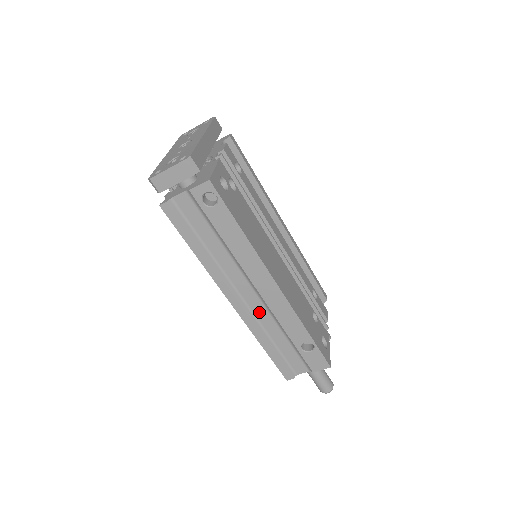
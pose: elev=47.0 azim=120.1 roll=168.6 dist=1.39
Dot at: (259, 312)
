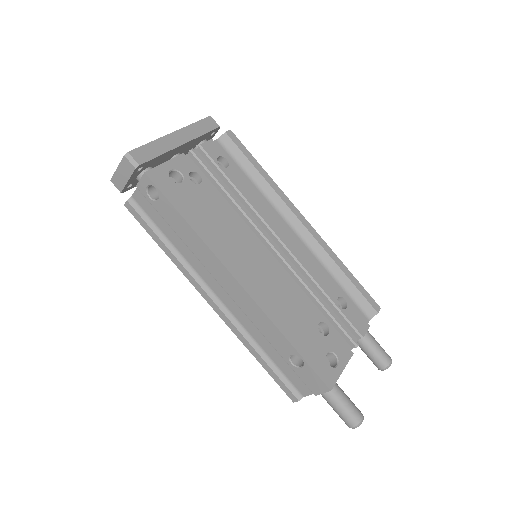
Dot at: (239, 315)
